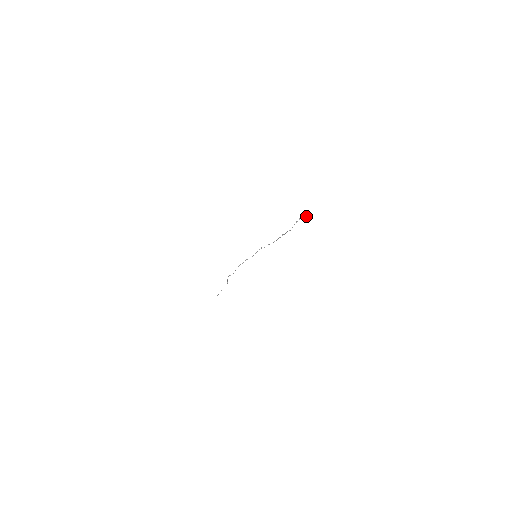
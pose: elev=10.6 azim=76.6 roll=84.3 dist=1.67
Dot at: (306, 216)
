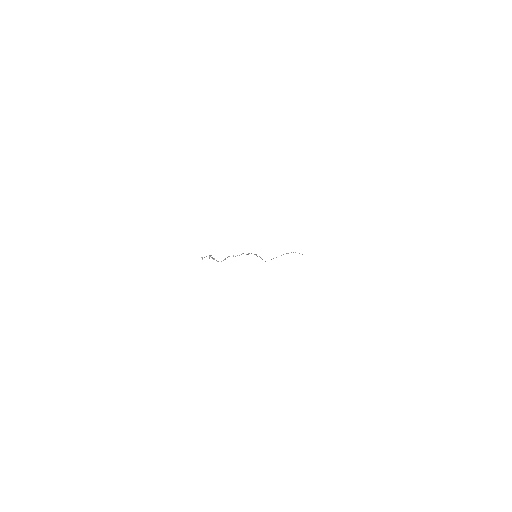
Dot at: (209, 258)
